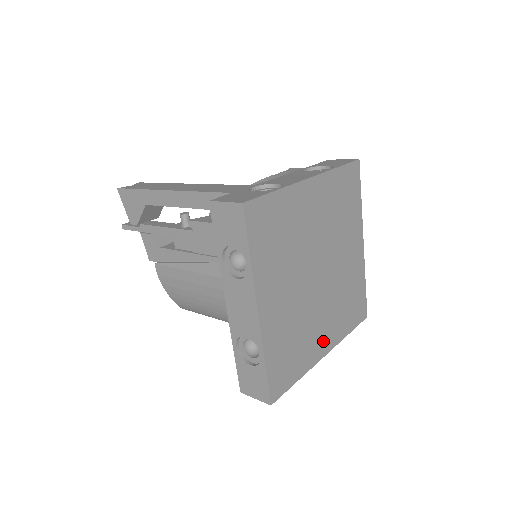
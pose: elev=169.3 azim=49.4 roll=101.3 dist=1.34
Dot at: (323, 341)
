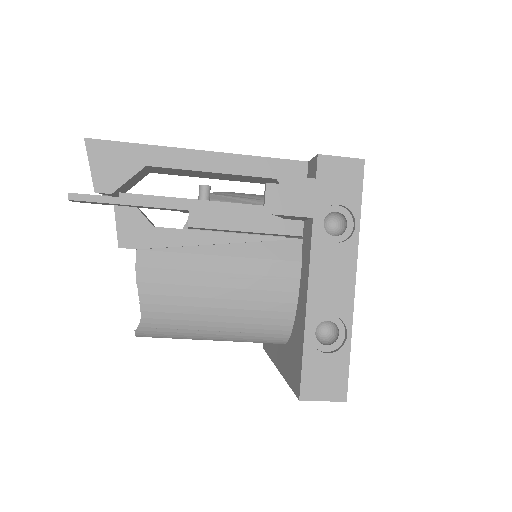
Dot at: occluded
